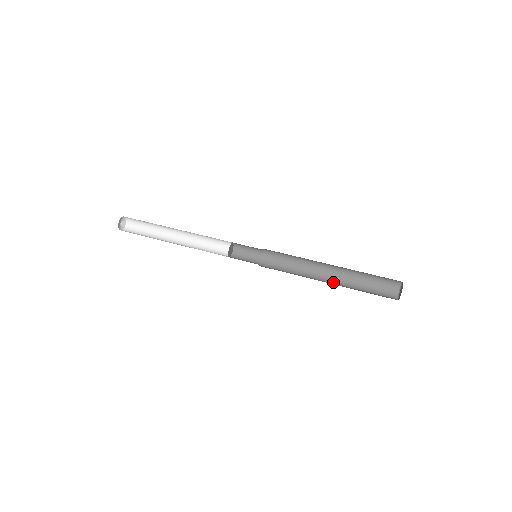
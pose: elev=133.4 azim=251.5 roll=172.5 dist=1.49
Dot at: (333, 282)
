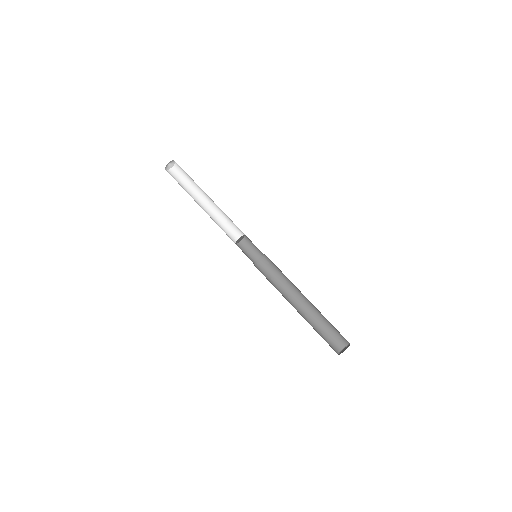
Dot at: (301, 310)
